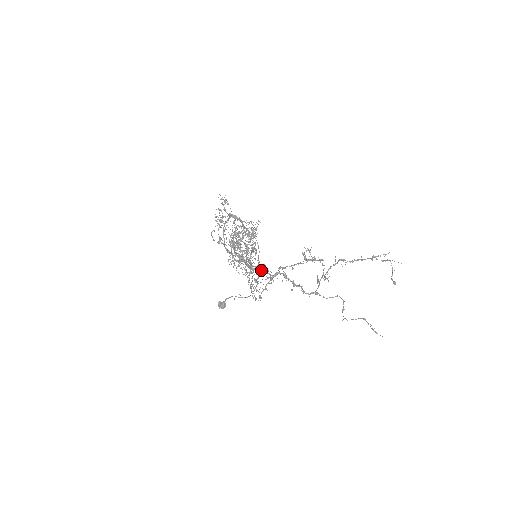
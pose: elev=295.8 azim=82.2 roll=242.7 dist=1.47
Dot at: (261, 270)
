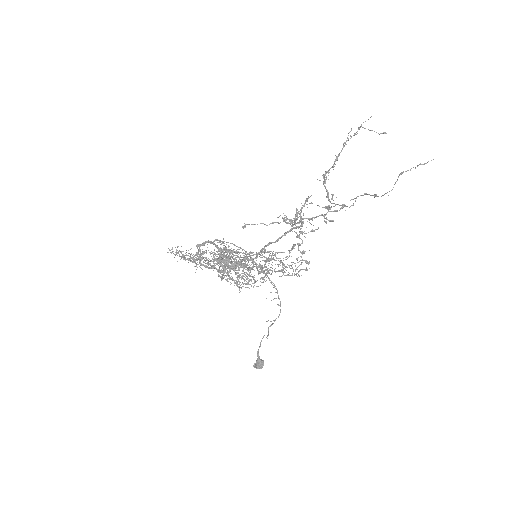
Dot at: (287, 232)
